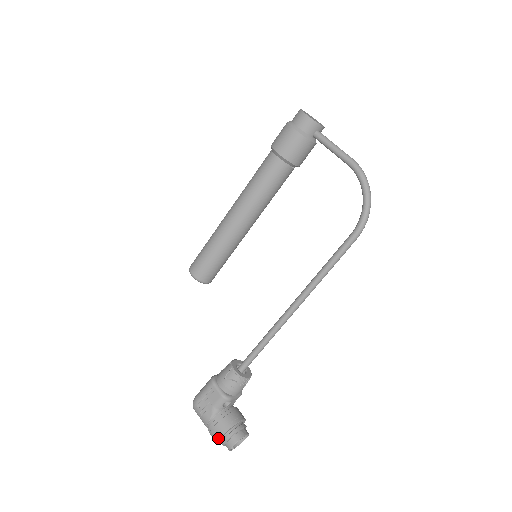
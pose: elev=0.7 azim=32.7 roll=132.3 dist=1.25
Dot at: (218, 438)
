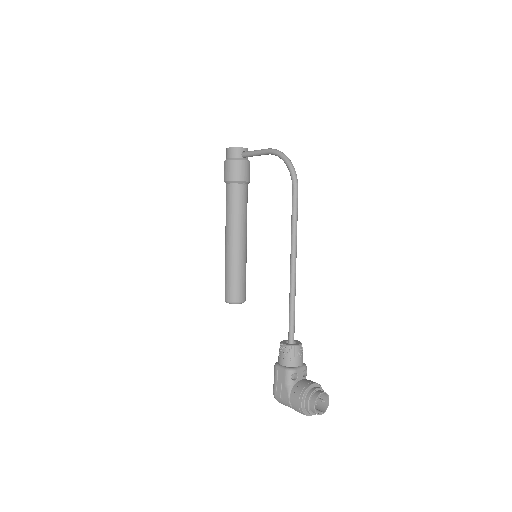
Dot at: (300, 406)
